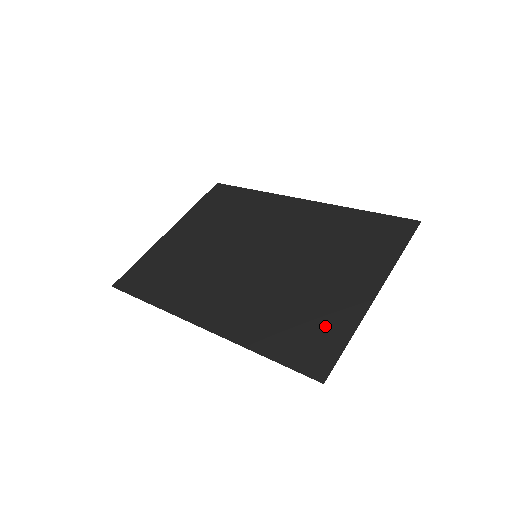
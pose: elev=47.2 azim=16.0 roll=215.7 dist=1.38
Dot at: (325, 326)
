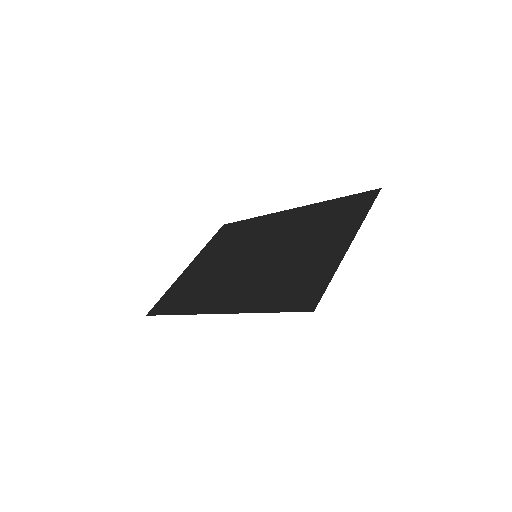
Dot at: (312, 277)
